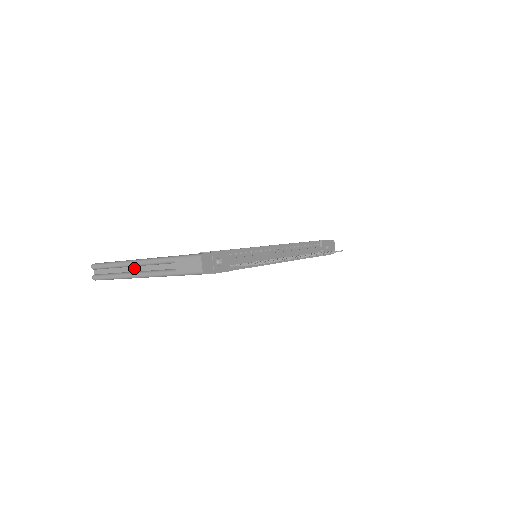
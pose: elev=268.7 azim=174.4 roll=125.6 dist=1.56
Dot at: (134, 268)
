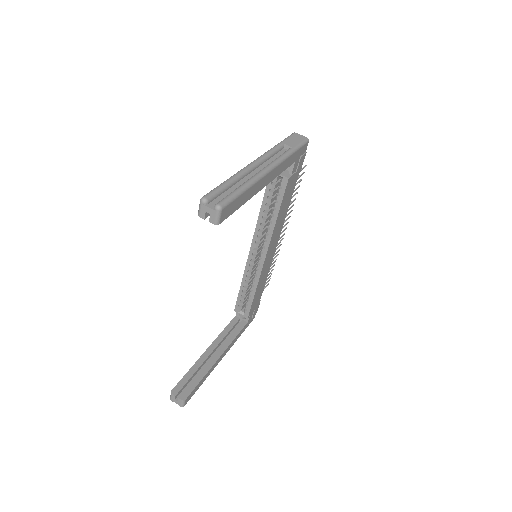
Dot at: (253, 172)
